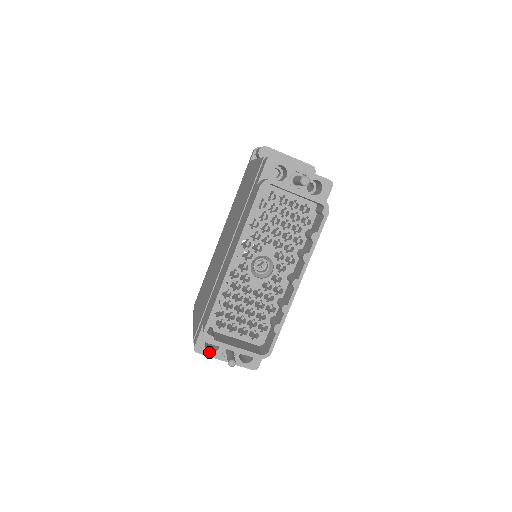
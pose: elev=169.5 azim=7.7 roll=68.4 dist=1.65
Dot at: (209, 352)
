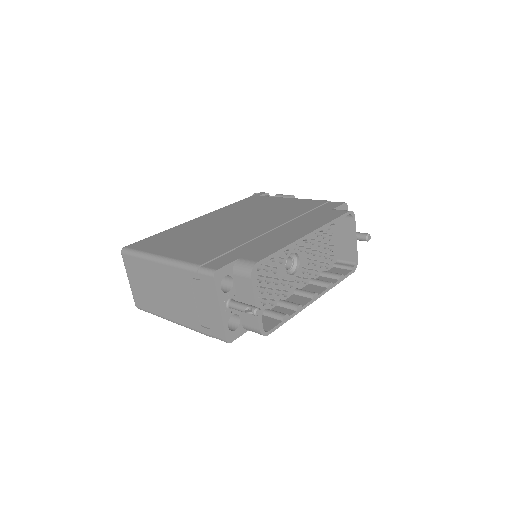
Dot at: (220, 287)
